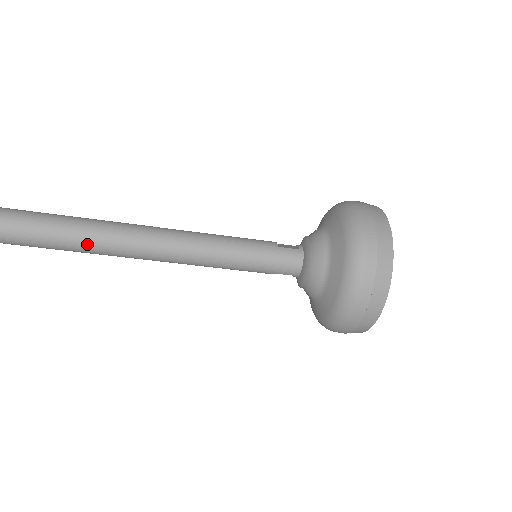
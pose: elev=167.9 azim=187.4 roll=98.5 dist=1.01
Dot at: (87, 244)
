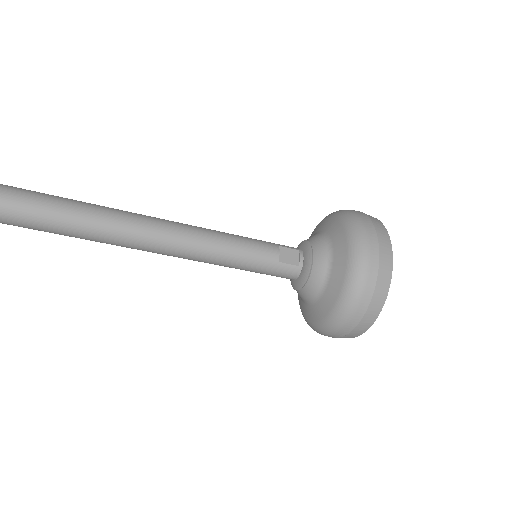
Dot at: (86, 239)
